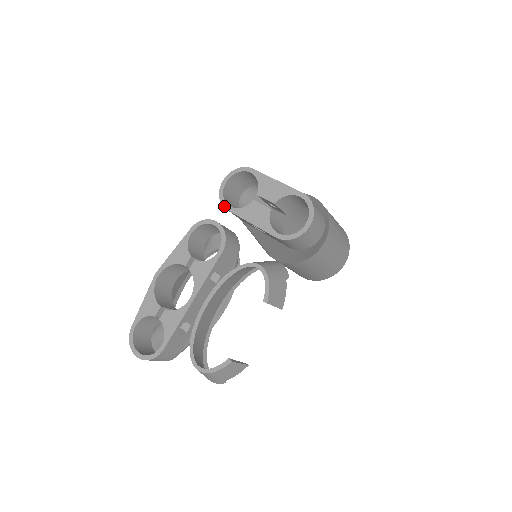
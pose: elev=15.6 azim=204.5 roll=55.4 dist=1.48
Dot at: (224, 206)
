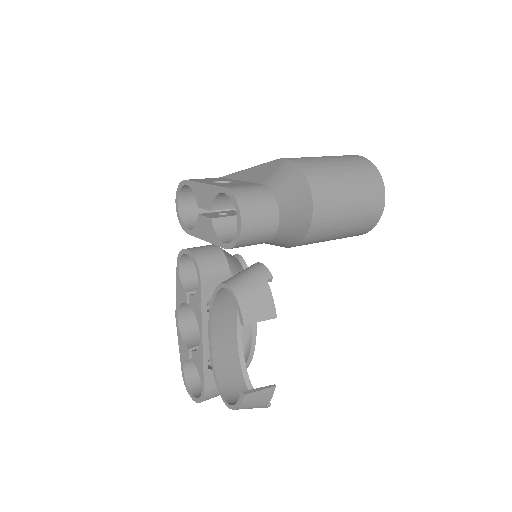
Dot at: (185, 231)
